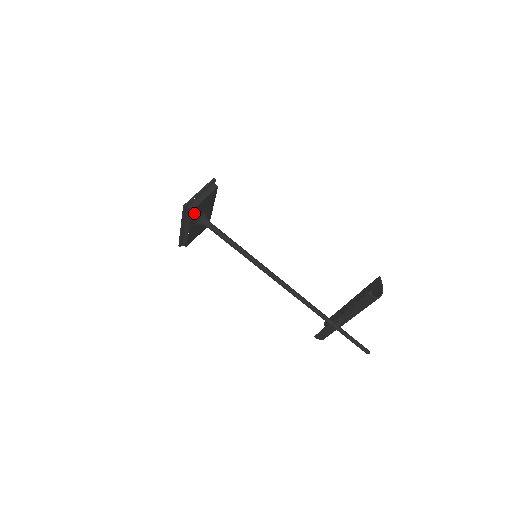
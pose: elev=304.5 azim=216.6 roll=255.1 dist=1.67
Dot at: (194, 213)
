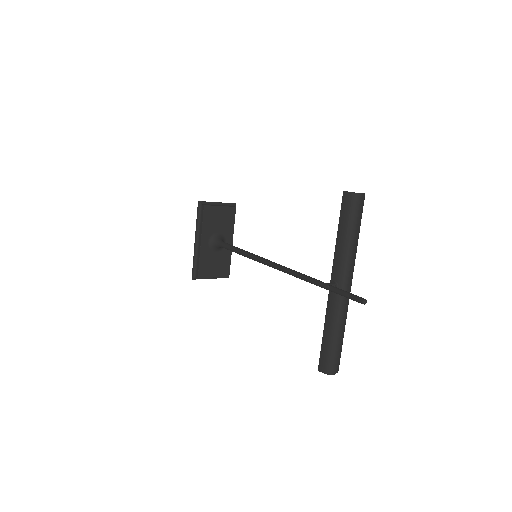
Dot at: (207, 216)
